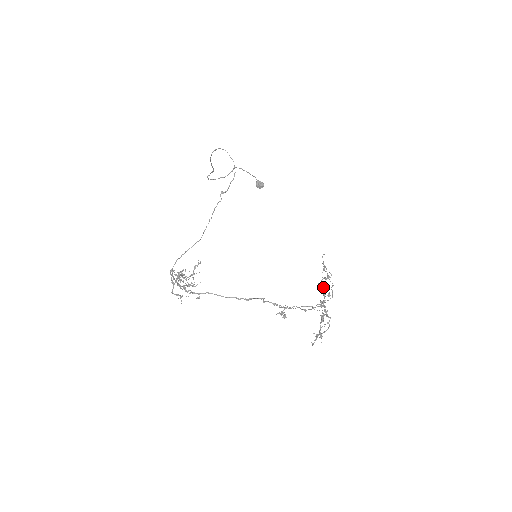
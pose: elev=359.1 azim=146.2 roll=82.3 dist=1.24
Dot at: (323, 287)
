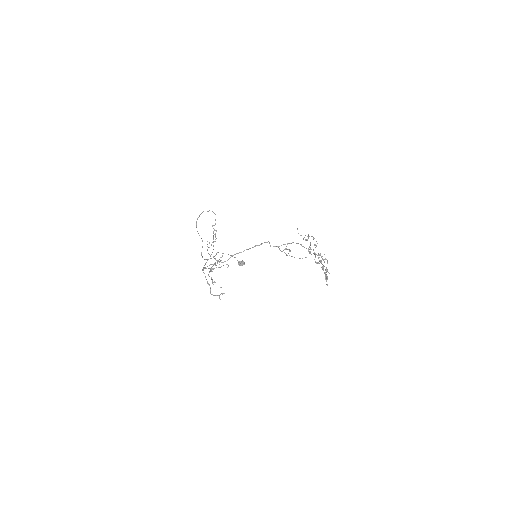
Dot at: (309, 247)
